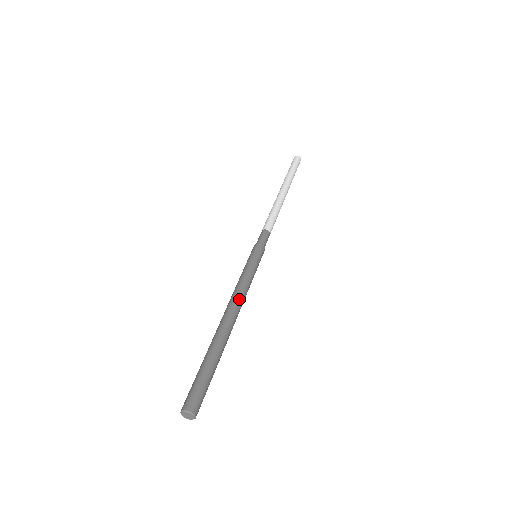
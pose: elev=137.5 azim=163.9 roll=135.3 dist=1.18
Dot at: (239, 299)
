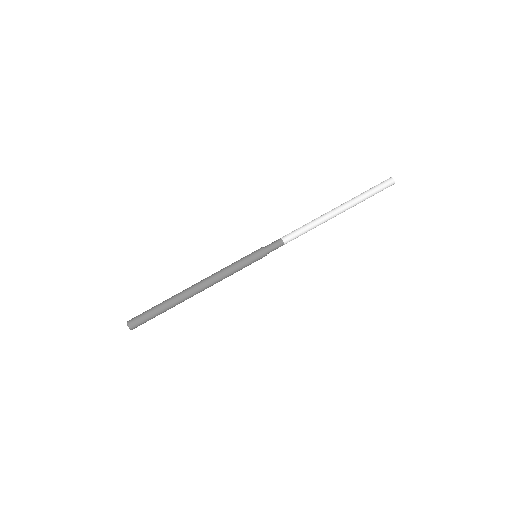
Dot at: occluded
